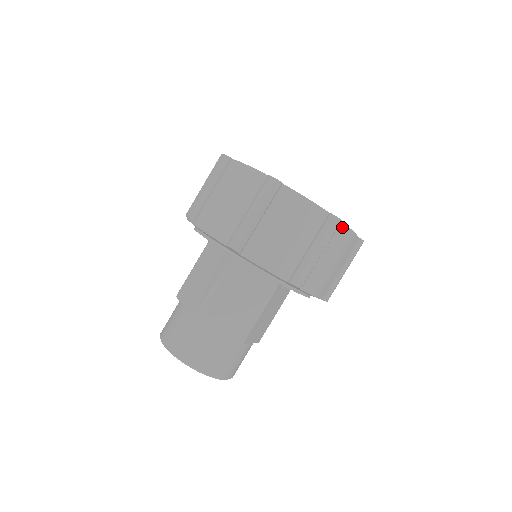
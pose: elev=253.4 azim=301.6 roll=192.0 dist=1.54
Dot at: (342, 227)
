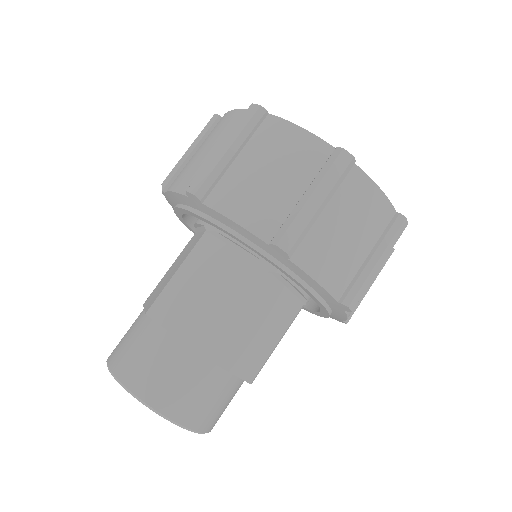
Dot at: (359, 175)
